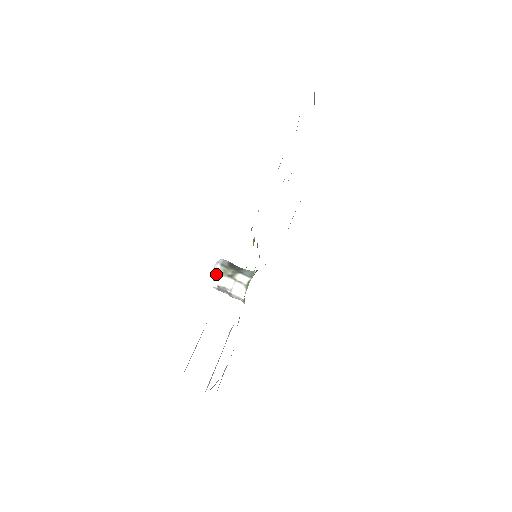
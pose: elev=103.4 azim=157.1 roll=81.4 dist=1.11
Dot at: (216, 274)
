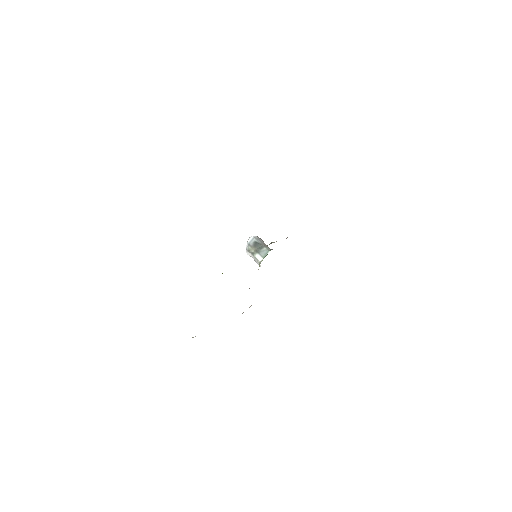
Dot at: (246, 249)
